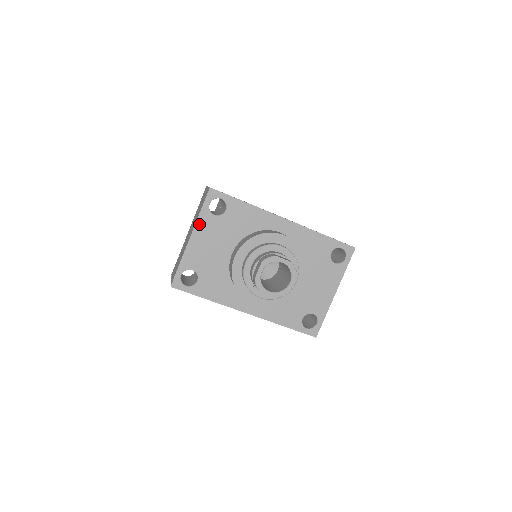
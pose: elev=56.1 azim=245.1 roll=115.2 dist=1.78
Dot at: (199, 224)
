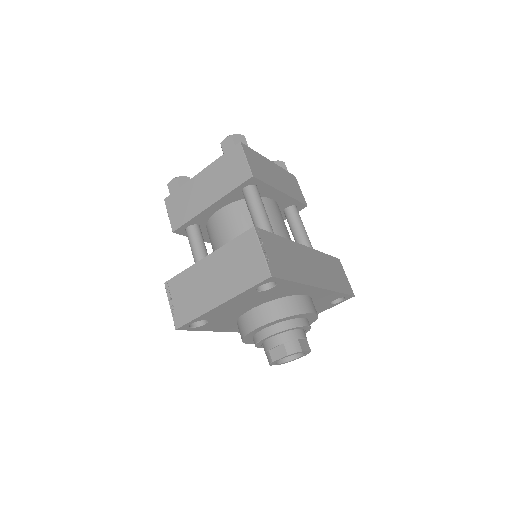
Dot at: (237, 297)
